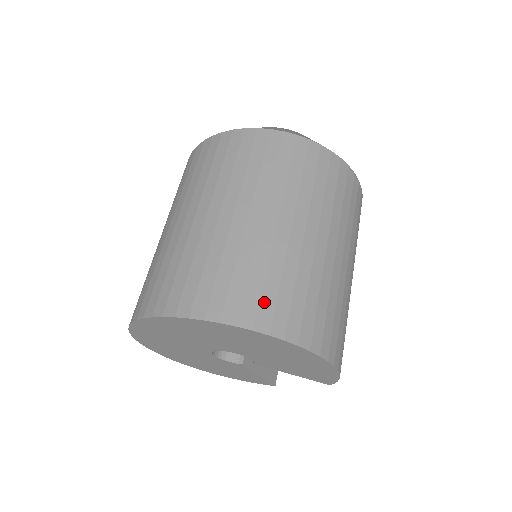
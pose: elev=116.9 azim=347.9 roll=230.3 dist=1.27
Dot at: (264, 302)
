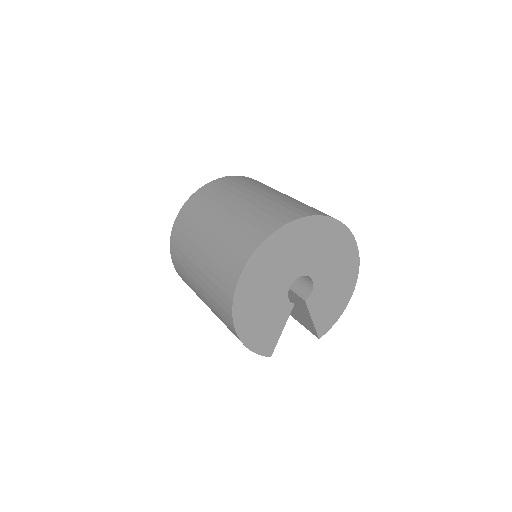
Dot at: occluded
